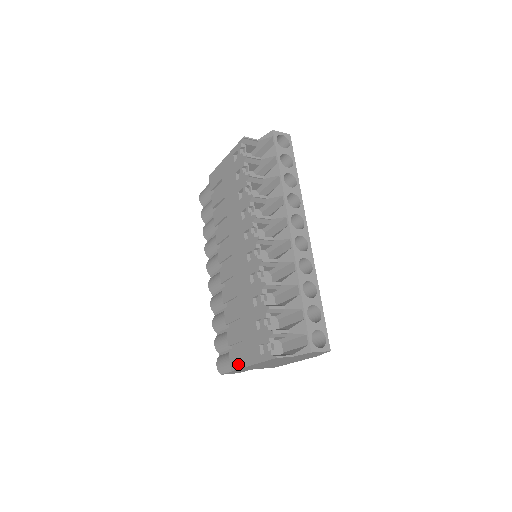
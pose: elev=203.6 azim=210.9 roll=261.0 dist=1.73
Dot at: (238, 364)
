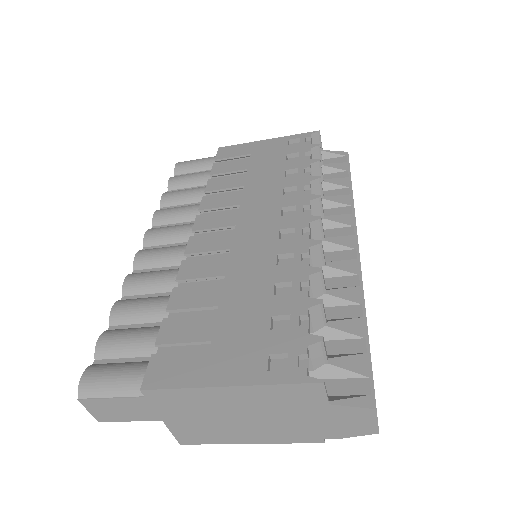
Dot at: (176, 379)
